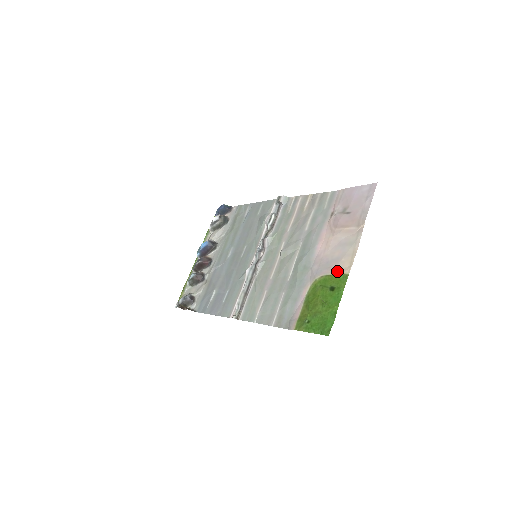
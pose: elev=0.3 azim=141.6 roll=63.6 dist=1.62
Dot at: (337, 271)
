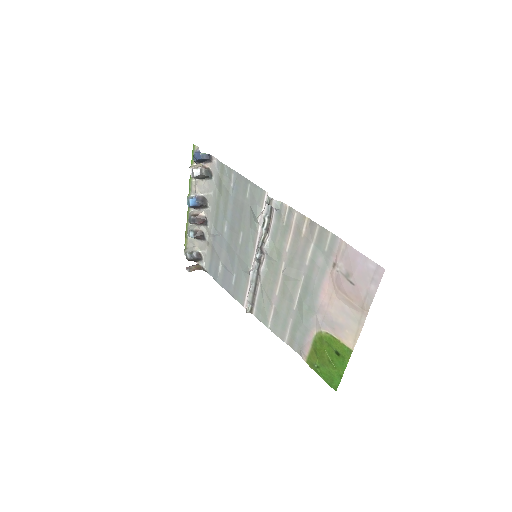
Dot at: (341, 339)
